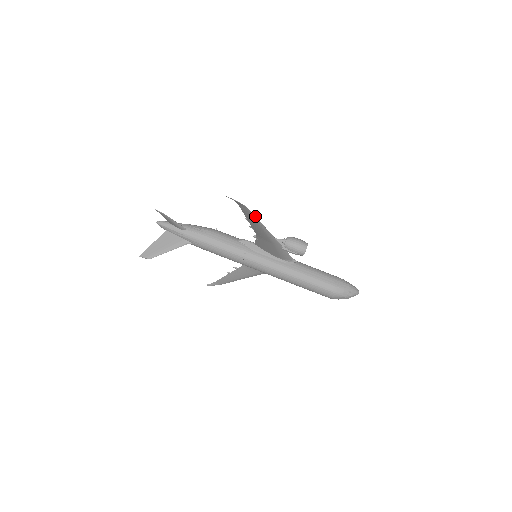
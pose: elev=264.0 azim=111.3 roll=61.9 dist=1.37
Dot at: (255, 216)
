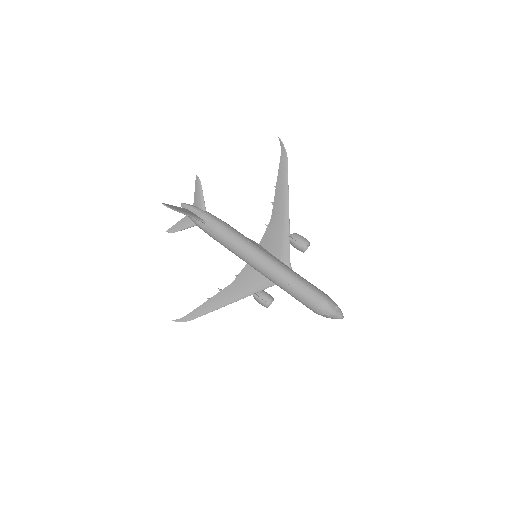
Dot at: occluded
